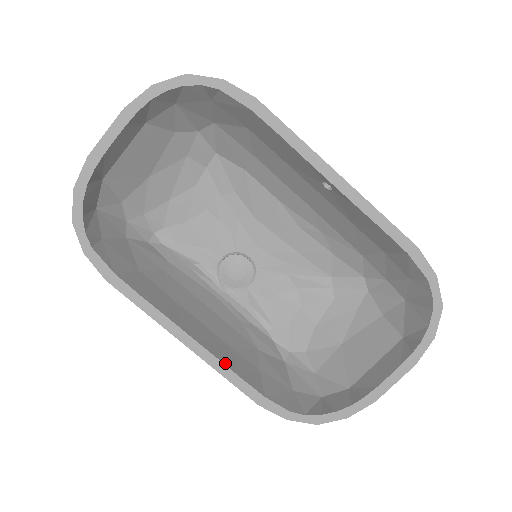
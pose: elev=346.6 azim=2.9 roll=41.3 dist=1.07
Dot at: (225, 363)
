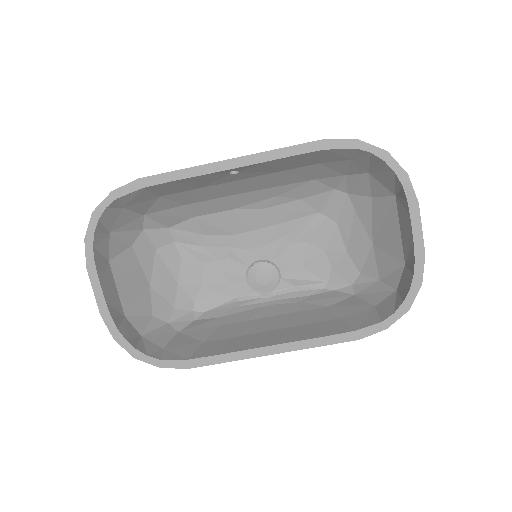
Dot at: (308, 338)
